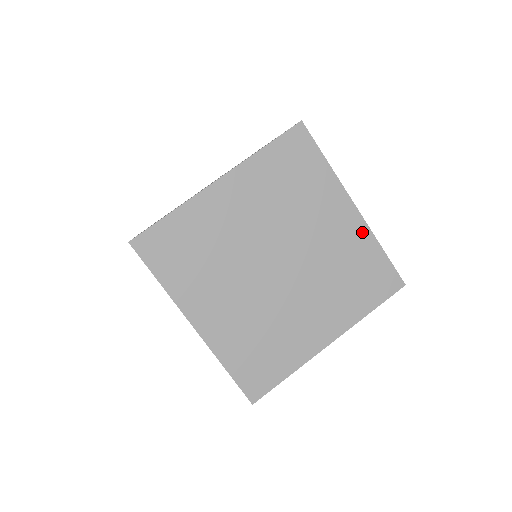
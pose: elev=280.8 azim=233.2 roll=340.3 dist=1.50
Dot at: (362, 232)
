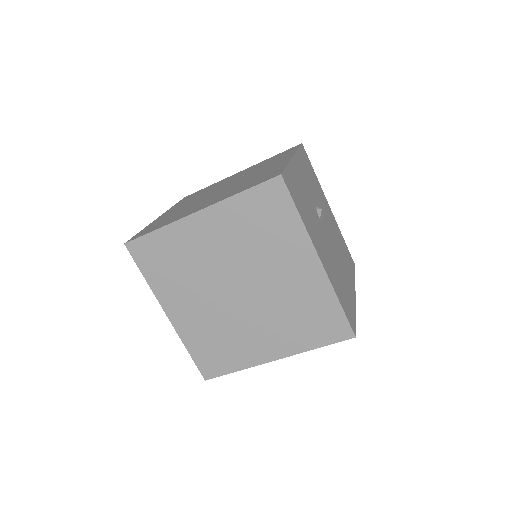
Dot at: (322, 283)
